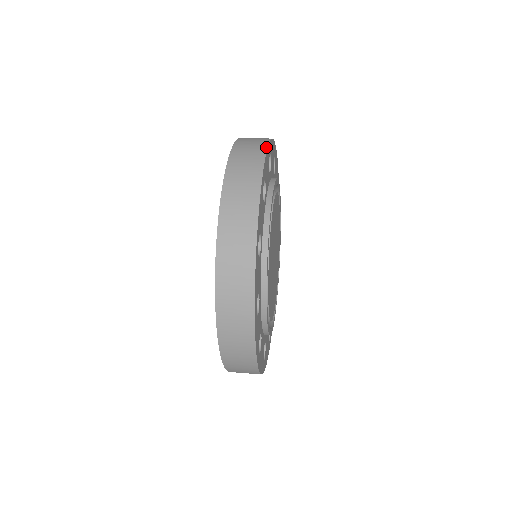
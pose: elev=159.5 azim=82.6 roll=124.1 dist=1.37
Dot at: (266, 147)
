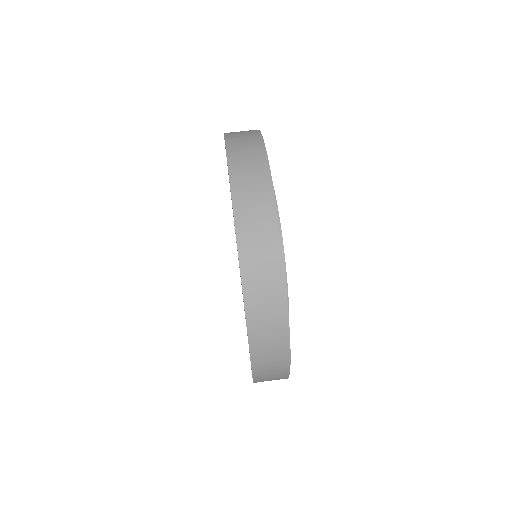
Dot at: (282, 264)
